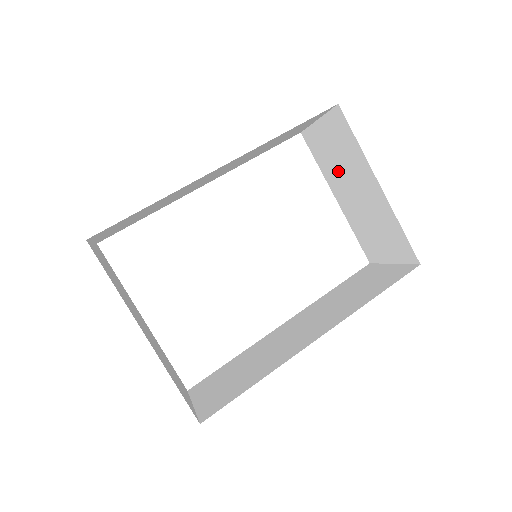
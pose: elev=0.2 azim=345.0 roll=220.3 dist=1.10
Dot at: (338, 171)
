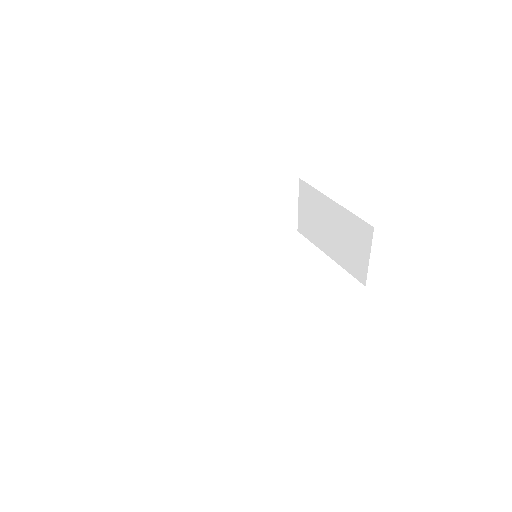
Dot at: (318, 227)
